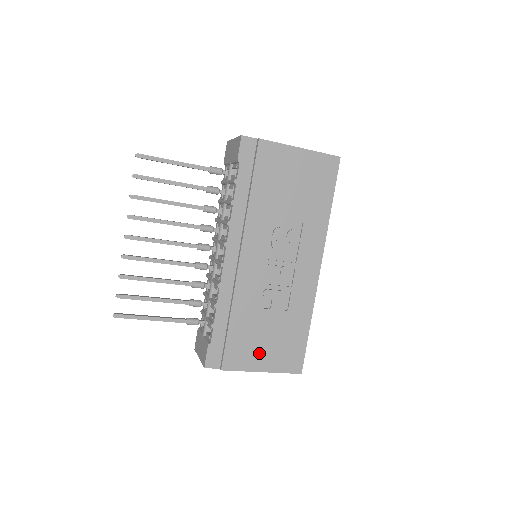
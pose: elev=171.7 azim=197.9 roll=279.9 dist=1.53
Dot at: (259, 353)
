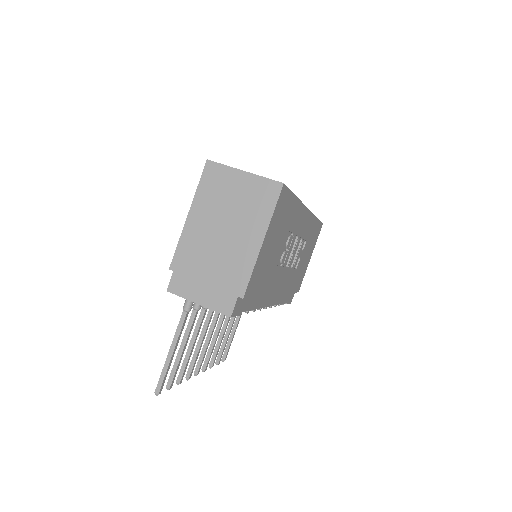
Dot at: (306, 263)
